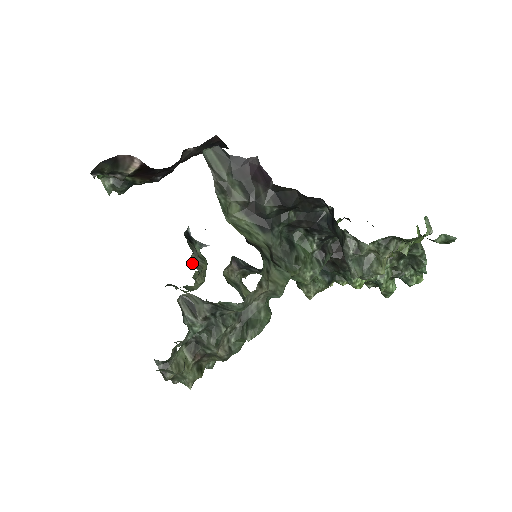
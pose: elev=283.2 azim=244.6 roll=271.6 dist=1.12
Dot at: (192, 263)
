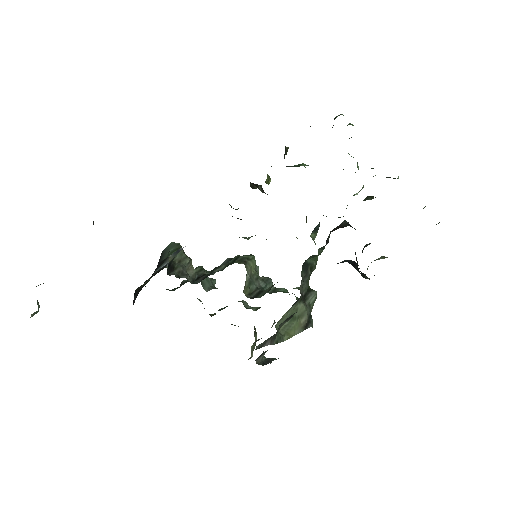
Dot at: (191, 281)
